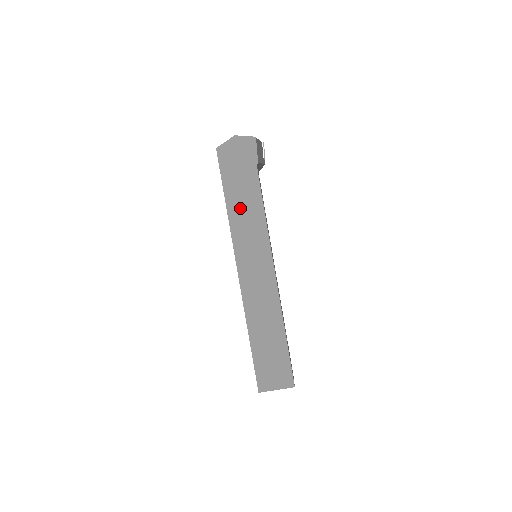
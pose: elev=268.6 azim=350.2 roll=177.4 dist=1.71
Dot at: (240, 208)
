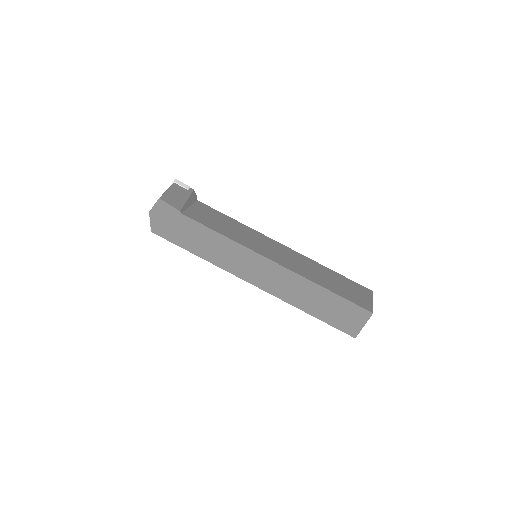
Dot at: (206, 249)
